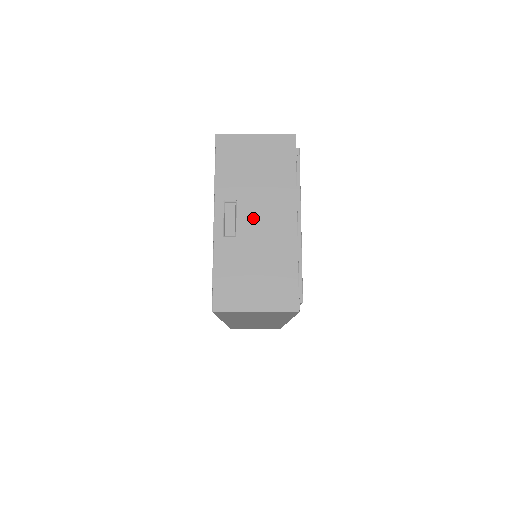
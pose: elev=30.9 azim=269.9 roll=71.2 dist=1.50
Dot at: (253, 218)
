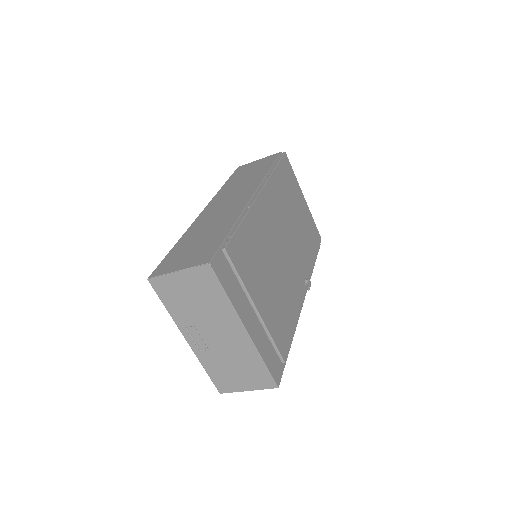
Dot at: (213, 336)
